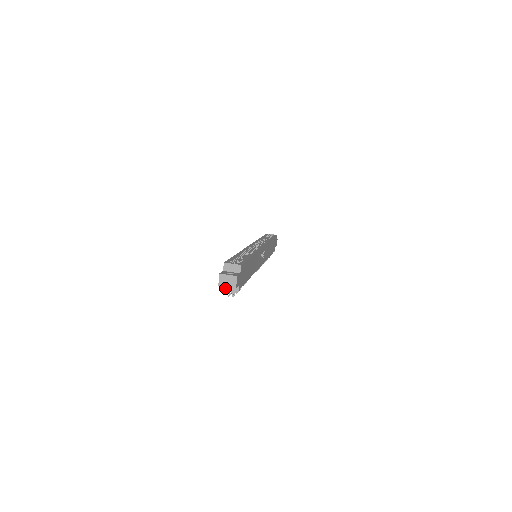
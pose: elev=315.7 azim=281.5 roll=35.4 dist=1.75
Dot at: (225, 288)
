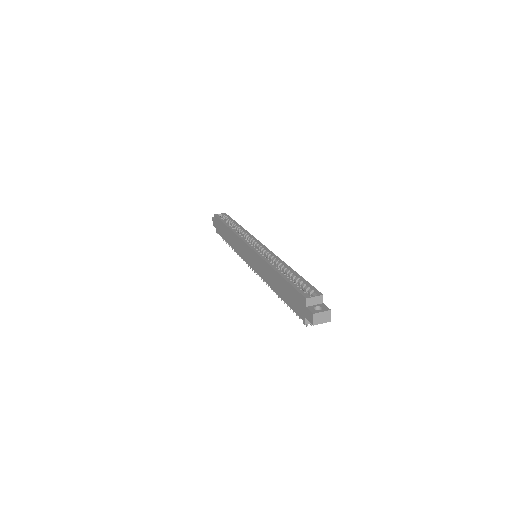
Dot at: (308, 322)
